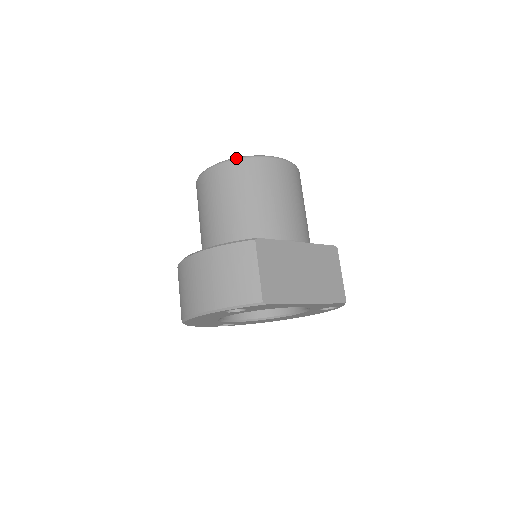
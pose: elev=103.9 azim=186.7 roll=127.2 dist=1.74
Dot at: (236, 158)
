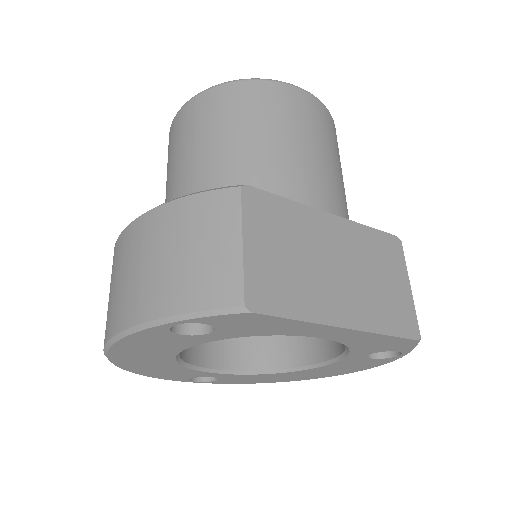
Dot at: occluded
